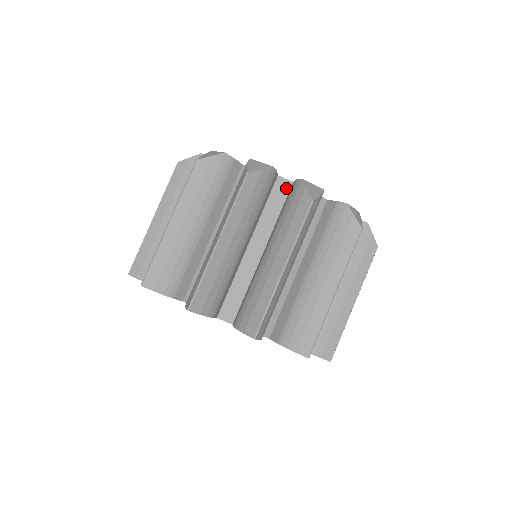
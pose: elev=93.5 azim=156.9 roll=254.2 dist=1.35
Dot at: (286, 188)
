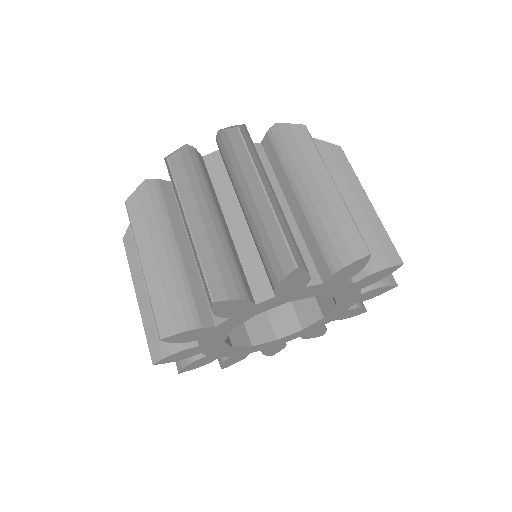
Dot at: occluded
